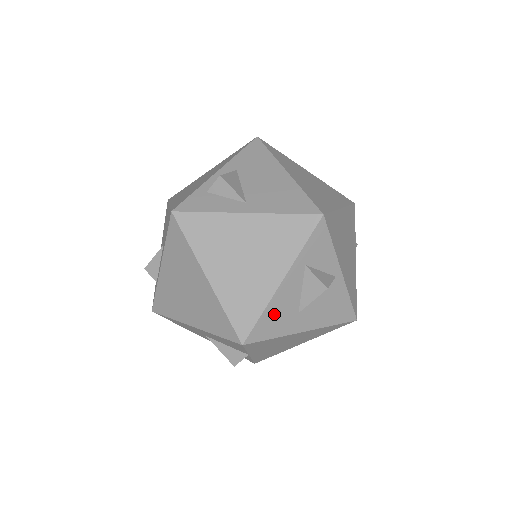
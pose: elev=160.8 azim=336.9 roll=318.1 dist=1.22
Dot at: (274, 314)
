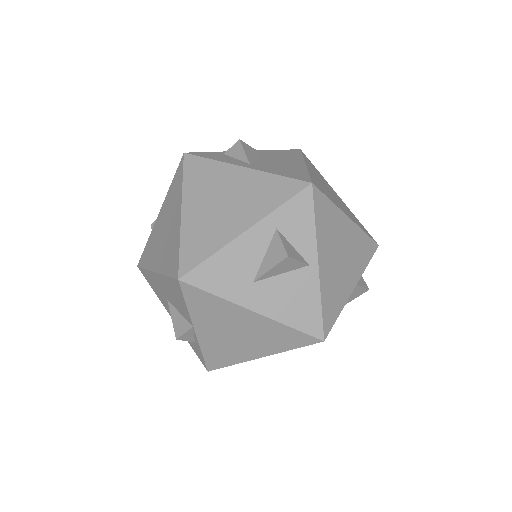
Dot at: (225, 265)
